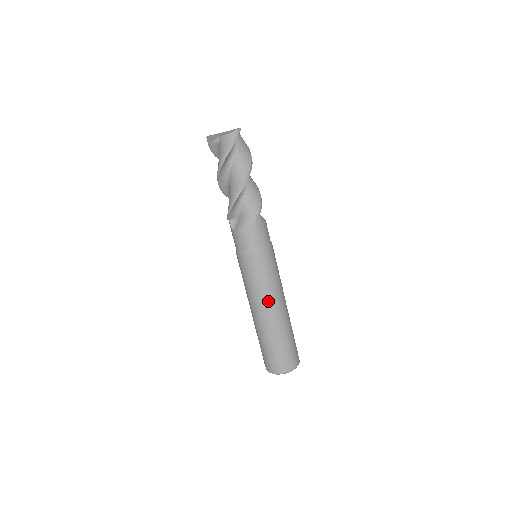
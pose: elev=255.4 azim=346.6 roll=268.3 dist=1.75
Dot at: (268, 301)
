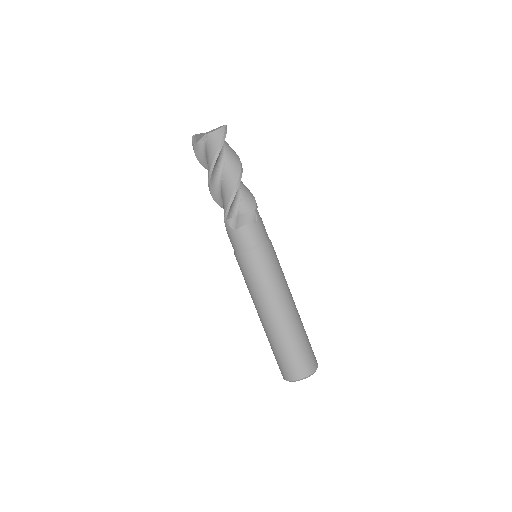
Dot at: (282, 297)
